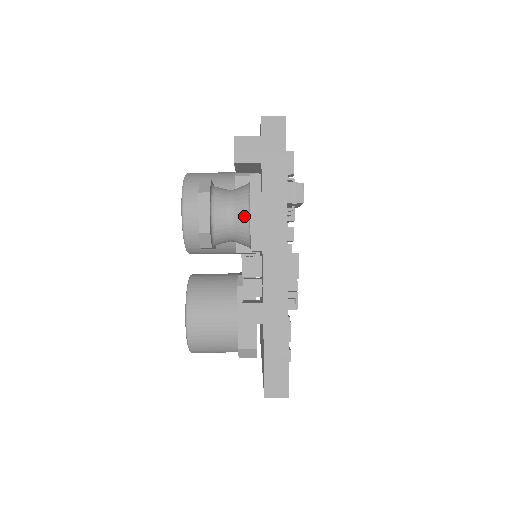
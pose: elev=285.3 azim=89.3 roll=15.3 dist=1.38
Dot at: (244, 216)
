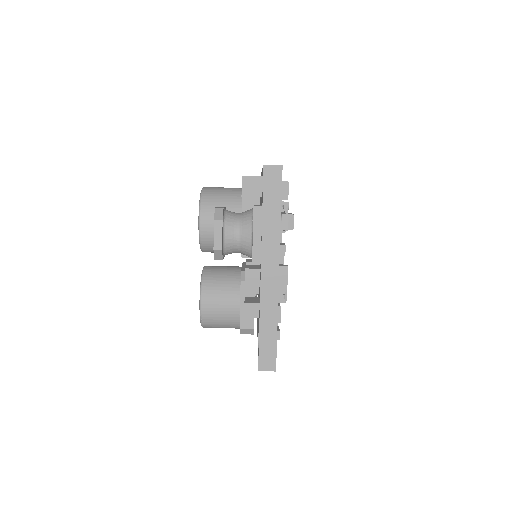
Dot at: (248, 238)
